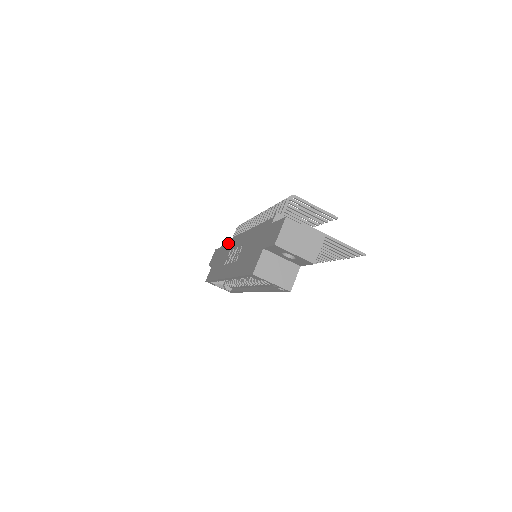
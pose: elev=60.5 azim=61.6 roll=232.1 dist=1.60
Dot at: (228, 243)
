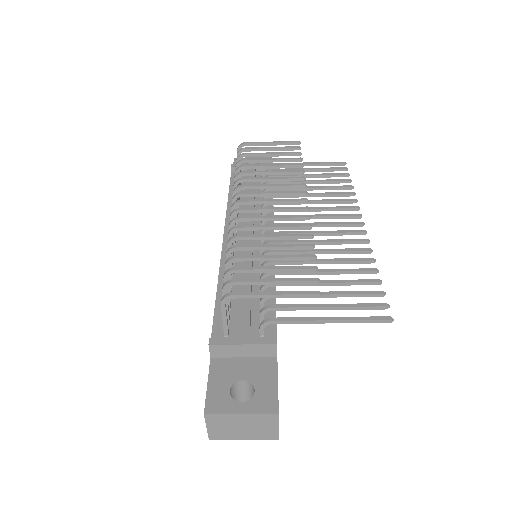
Dot at: occluded
